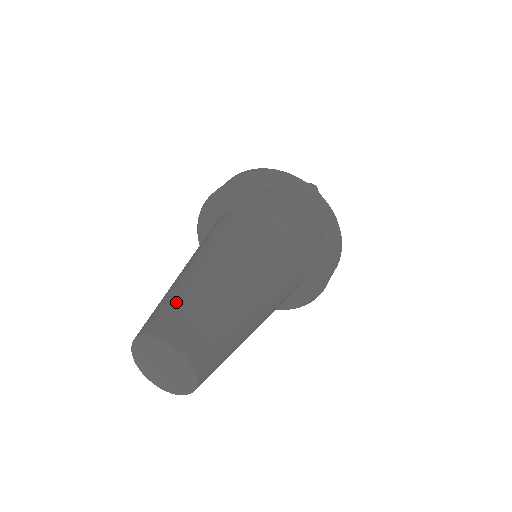
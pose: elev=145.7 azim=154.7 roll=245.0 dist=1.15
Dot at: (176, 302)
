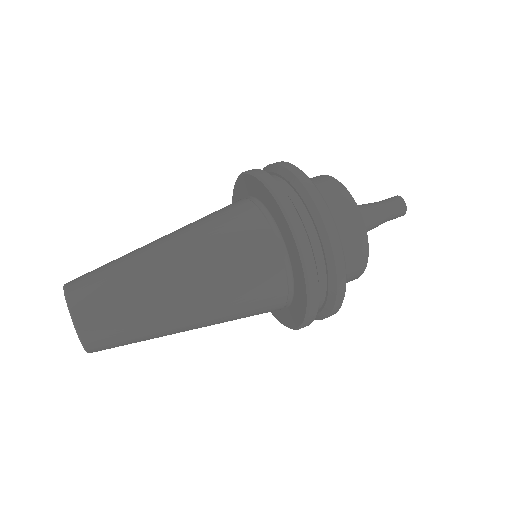
Dot at: (108, 277)
